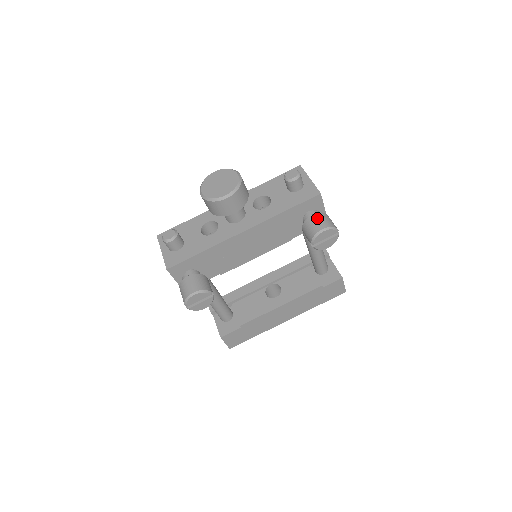
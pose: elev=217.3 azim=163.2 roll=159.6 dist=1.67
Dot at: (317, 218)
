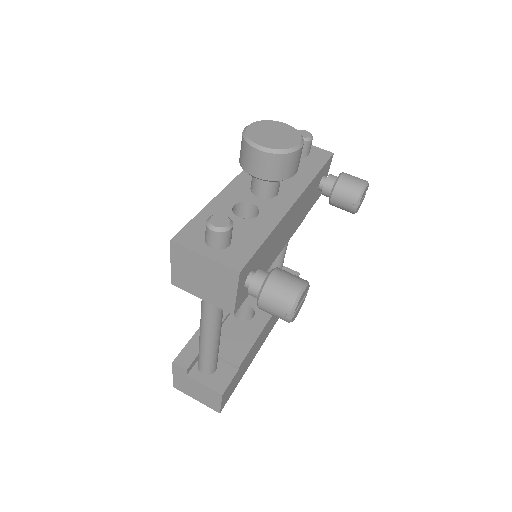
Dot at: (349, 176)
